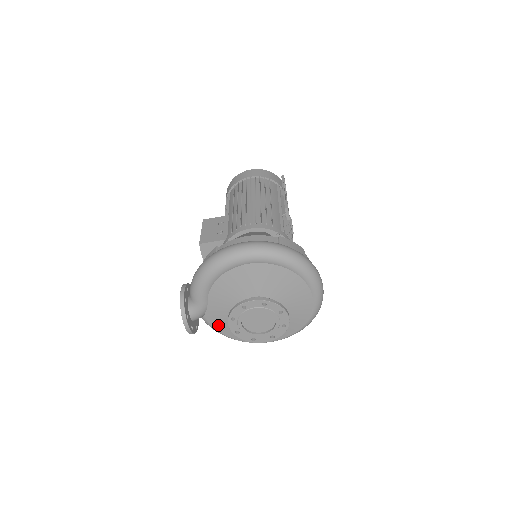
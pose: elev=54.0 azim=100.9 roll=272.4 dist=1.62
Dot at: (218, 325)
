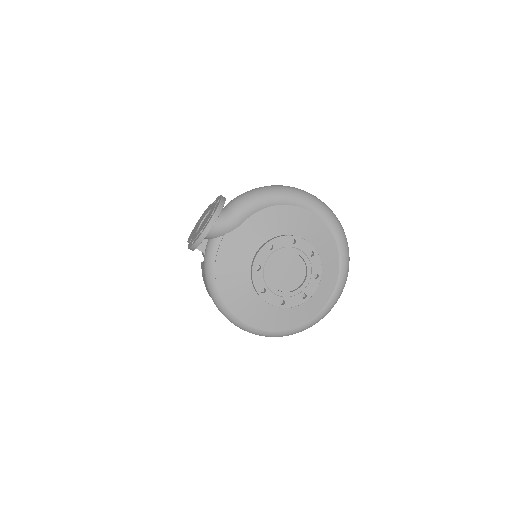
Dot at: (224, 259)
